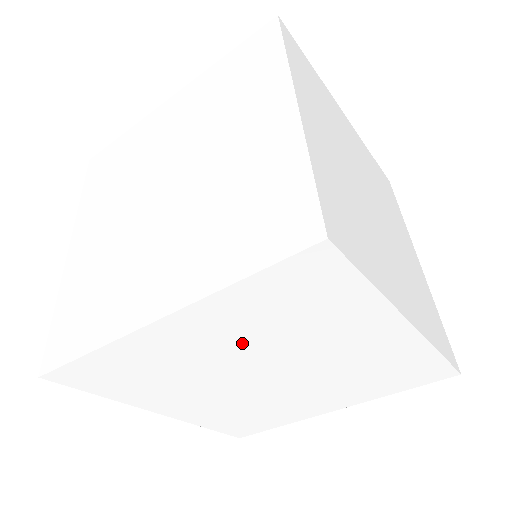
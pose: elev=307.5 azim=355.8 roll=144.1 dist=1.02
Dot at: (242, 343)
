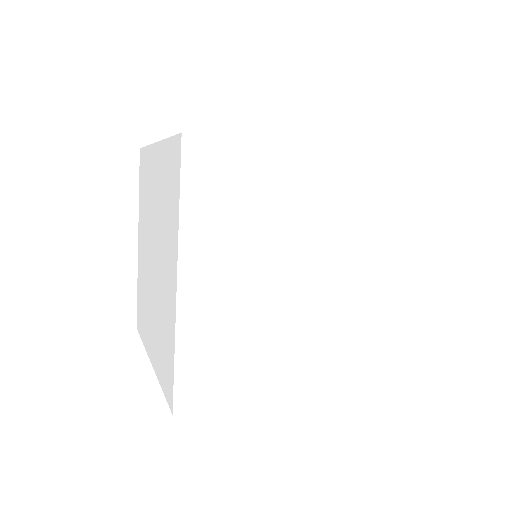
Dot at: (328, 215)
